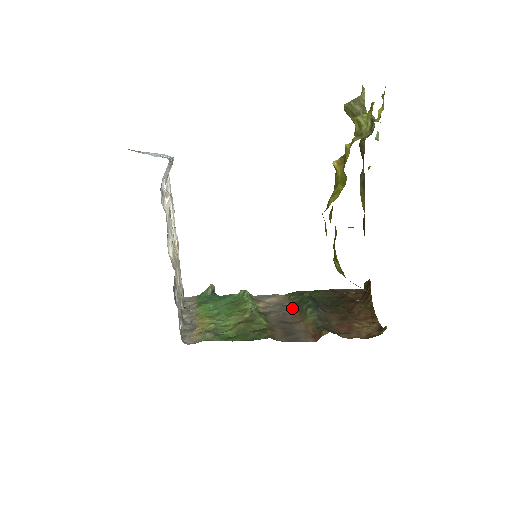
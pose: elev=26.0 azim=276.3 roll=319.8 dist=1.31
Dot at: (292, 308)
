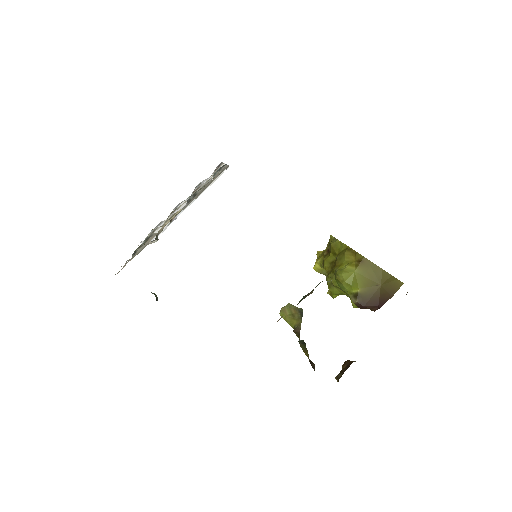
Dot at: occluded
